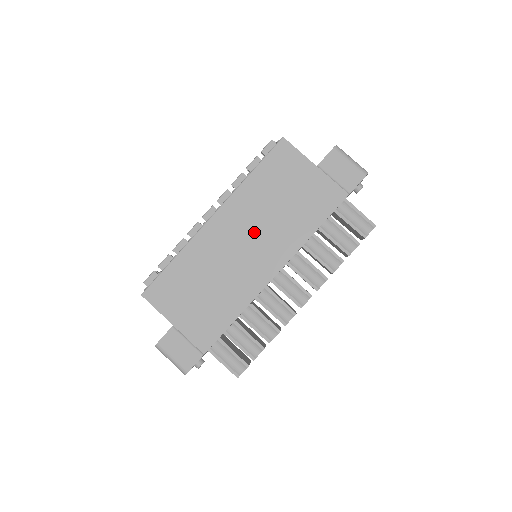
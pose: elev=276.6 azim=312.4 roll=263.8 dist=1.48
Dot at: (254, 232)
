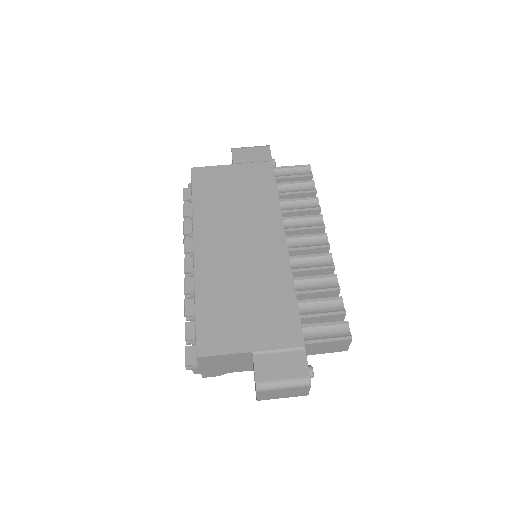
Dot at: (237, 231)
